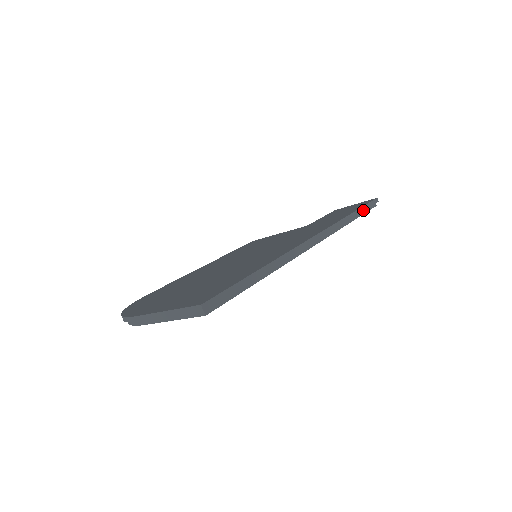
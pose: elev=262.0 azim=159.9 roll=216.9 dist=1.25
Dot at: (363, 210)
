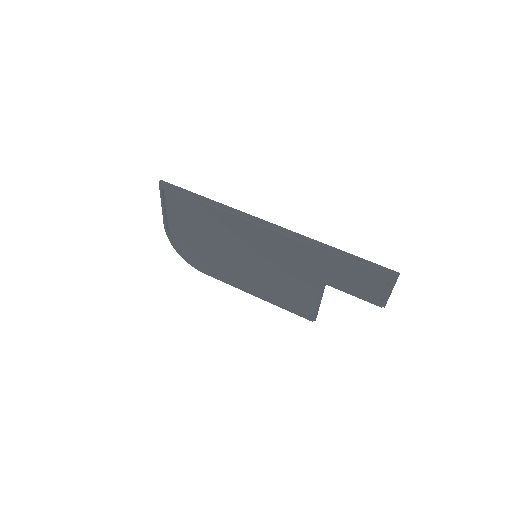
Dot at: (358, 259)
